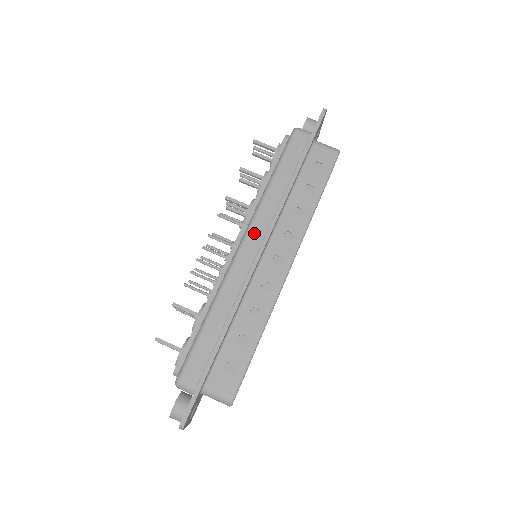
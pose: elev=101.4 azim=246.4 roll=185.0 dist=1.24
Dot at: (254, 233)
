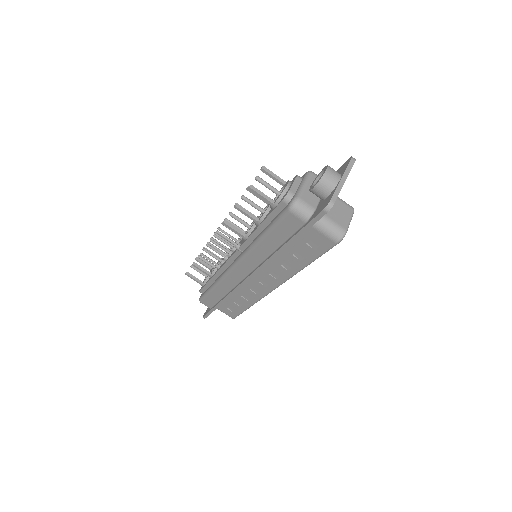
Dot at: (243, 266)
